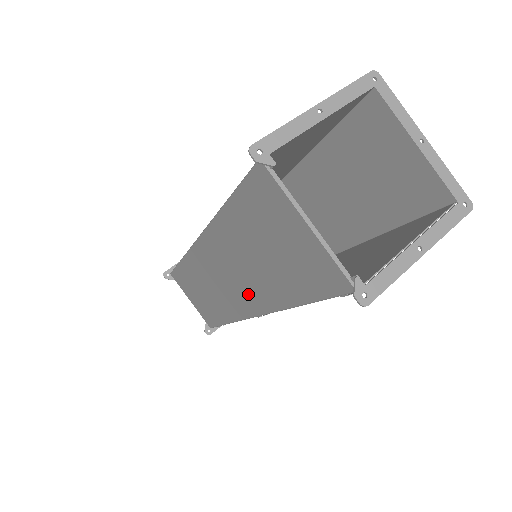
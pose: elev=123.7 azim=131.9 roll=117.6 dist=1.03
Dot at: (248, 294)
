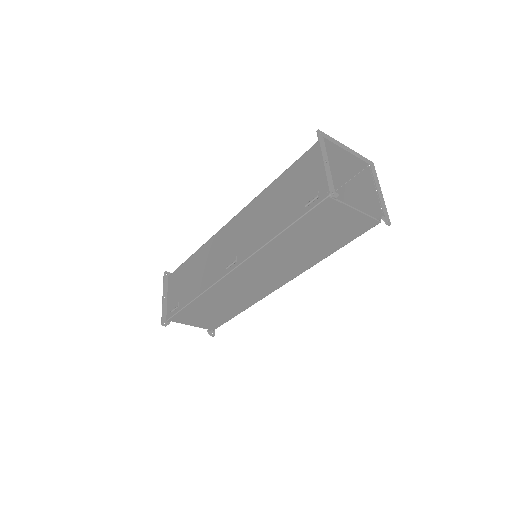
Dot at: (283, 274)
